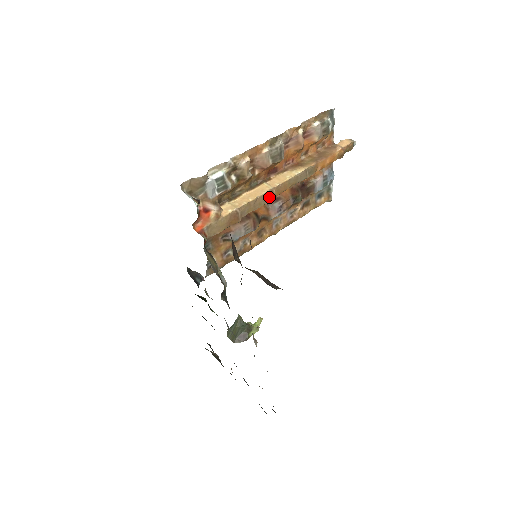
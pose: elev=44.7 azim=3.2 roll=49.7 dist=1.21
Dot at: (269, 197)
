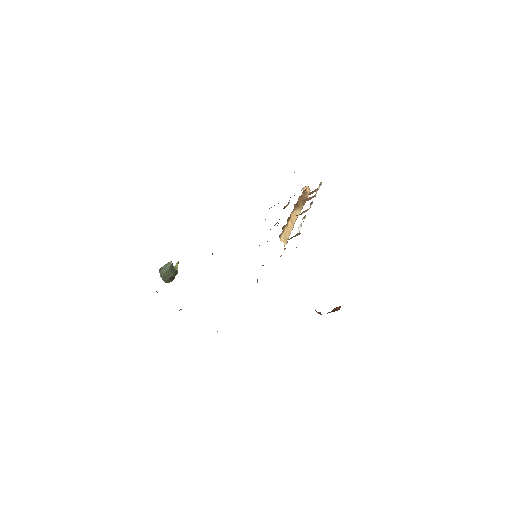
Dot at: occluded
